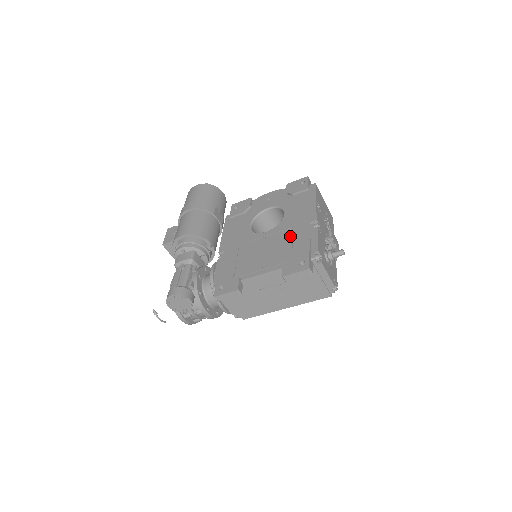
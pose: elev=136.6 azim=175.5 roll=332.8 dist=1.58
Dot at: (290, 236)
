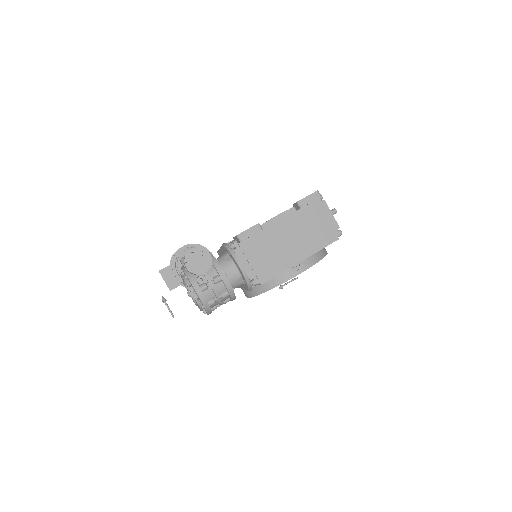
Dot at: occluded
